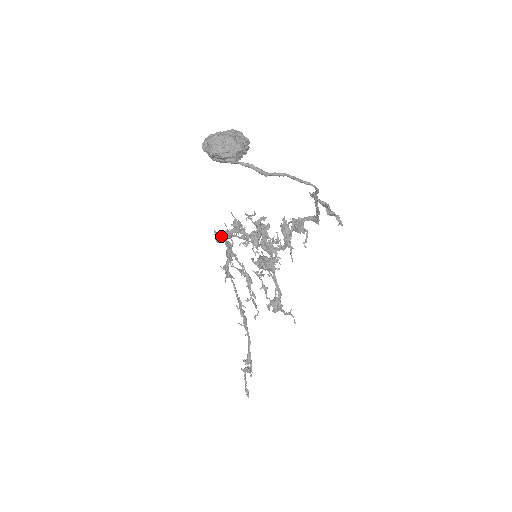
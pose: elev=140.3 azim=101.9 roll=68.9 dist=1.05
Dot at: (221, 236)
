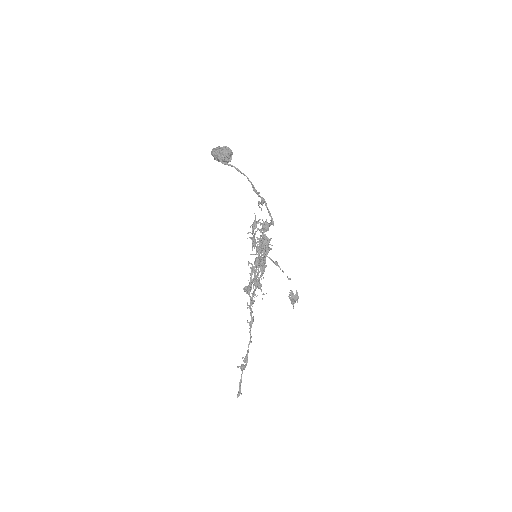
Dot at: occluded
